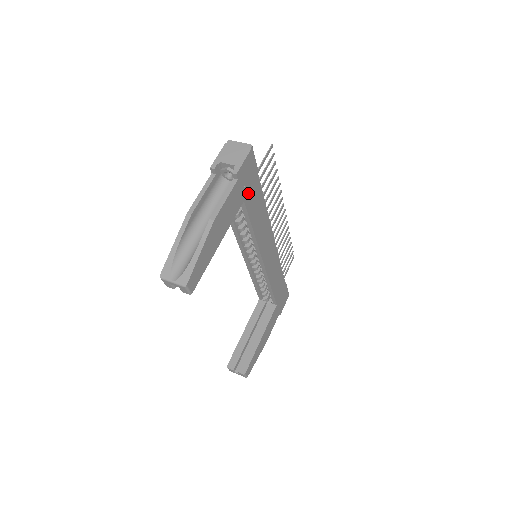
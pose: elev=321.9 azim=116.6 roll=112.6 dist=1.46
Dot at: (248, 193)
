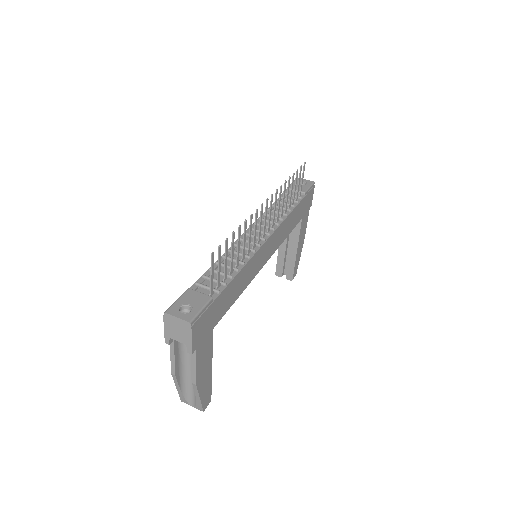
Dot at: (213, 320)
